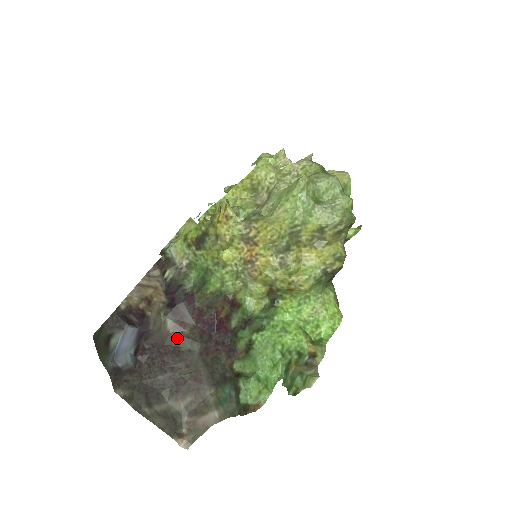
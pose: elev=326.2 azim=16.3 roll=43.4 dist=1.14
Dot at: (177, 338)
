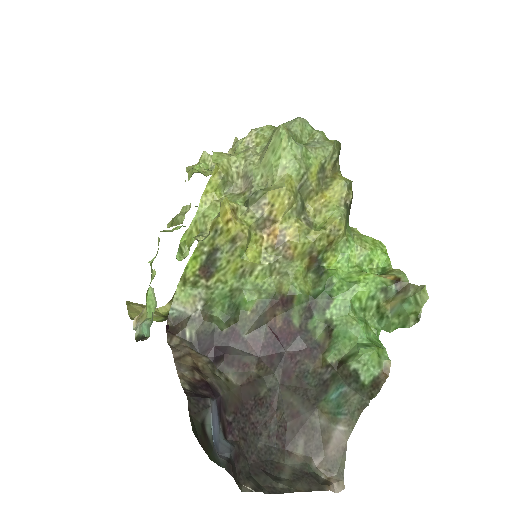
Dot at: (250, 386)
